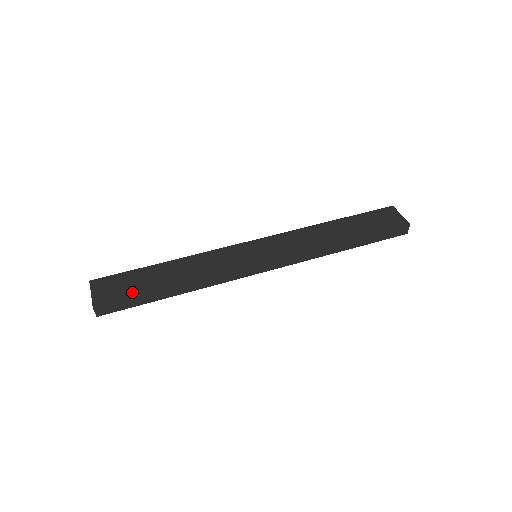
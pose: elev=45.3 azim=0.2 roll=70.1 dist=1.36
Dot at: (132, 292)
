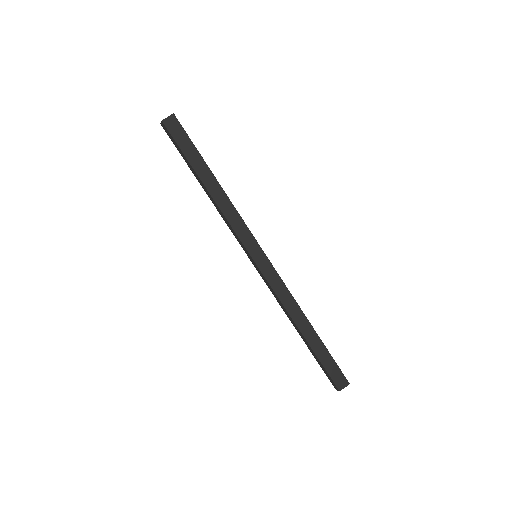
Dot at: occluded
